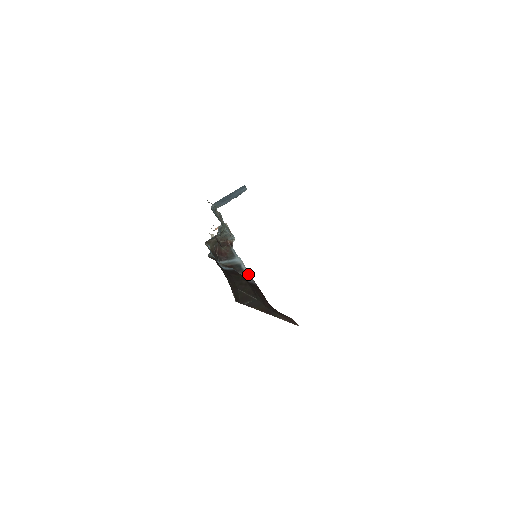
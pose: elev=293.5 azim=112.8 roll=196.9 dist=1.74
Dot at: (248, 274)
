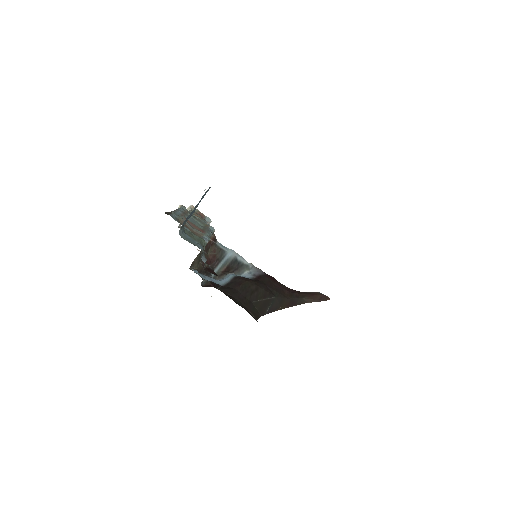
Dot at: (249, 264)
